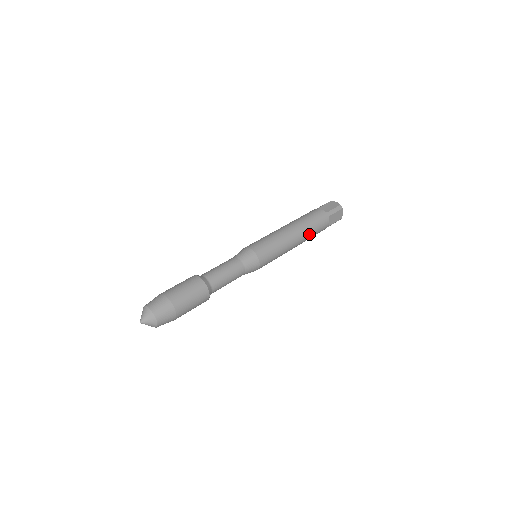
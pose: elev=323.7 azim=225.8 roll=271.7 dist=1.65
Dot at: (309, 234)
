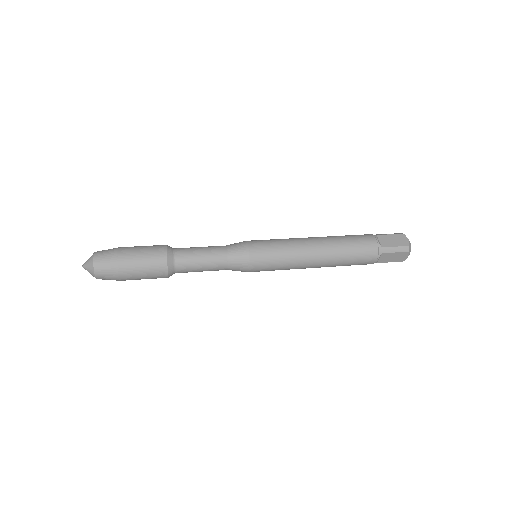
Dot at: (338, 241)
